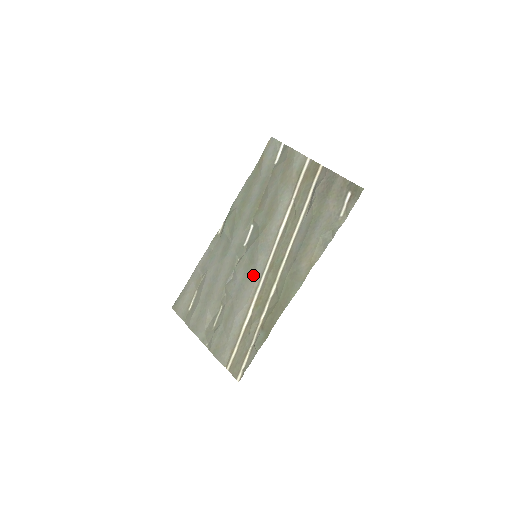
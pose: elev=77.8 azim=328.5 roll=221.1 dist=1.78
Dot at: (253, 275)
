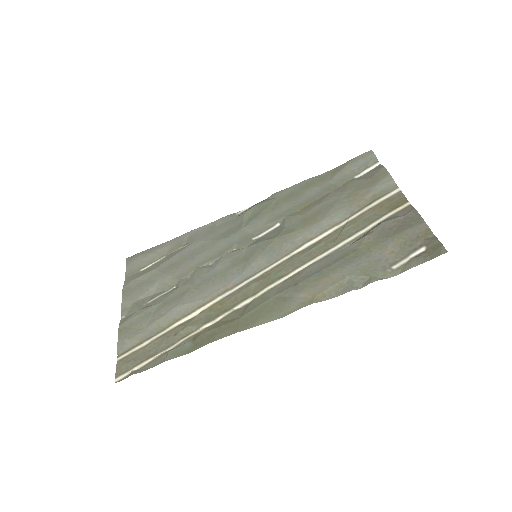
Dot at: (236, 274)
